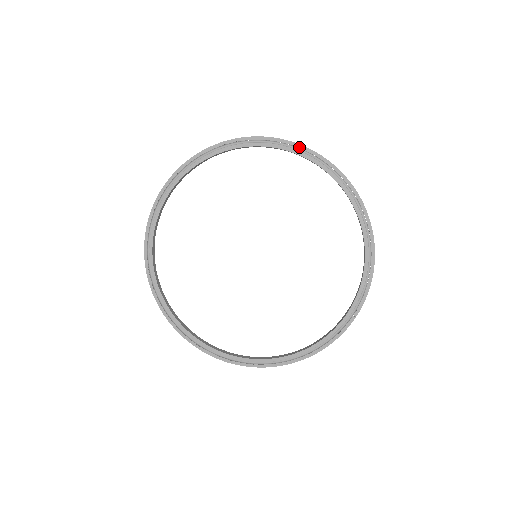
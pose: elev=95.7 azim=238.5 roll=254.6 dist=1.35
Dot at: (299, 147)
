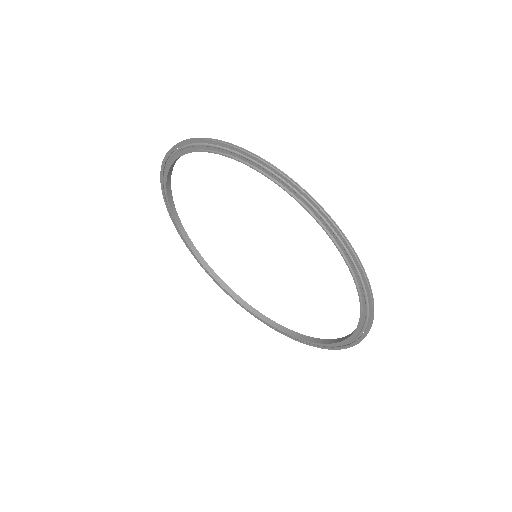
Dot at: (350, 253)
